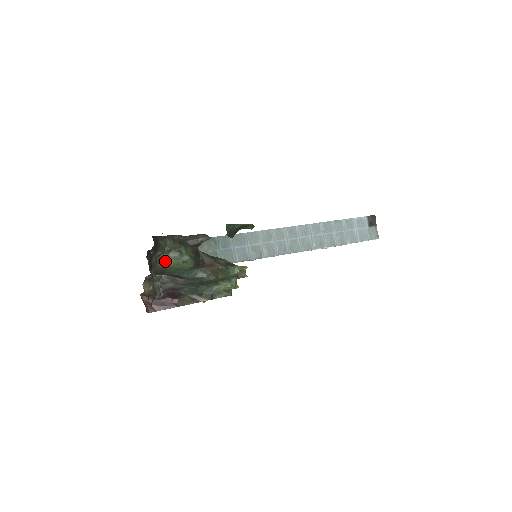
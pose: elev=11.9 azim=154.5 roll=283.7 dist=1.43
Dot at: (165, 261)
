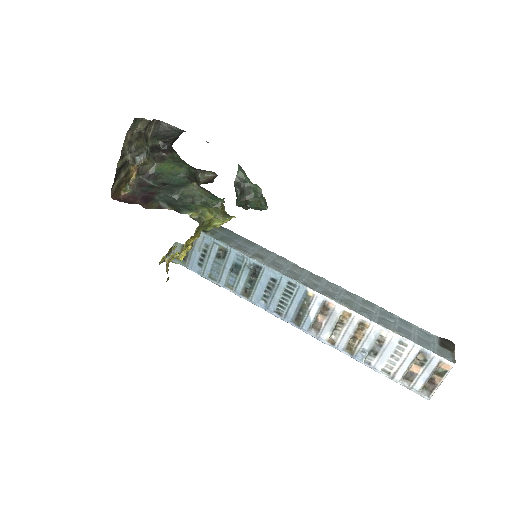
Dot at: (166, 163)
